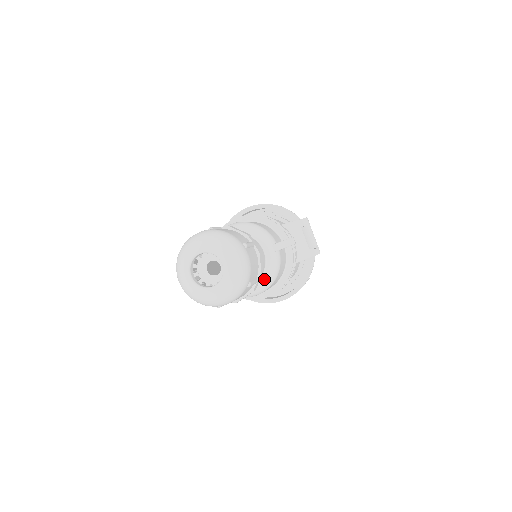
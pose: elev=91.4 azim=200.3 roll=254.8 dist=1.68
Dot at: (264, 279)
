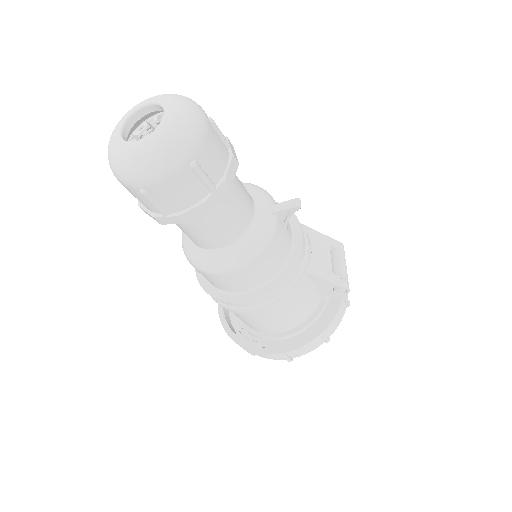
Dot at: (242, 243)
